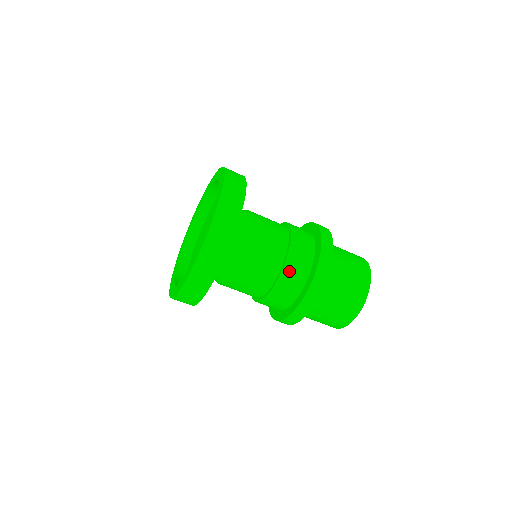
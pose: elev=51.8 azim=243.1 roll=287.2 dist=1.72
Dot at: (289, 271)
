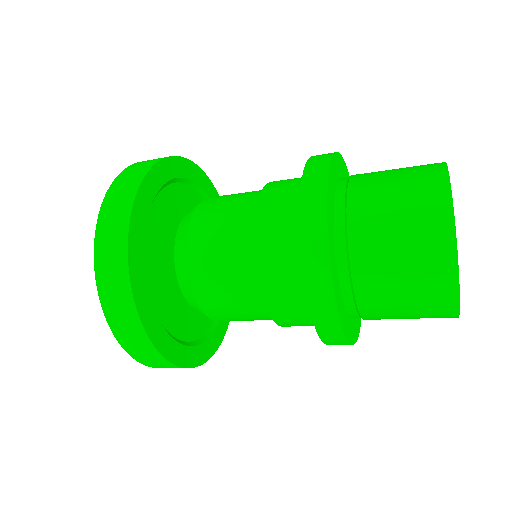
Dot at: (281, 314)
